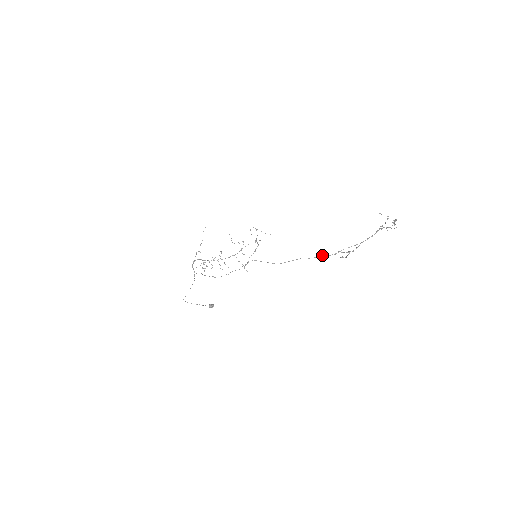
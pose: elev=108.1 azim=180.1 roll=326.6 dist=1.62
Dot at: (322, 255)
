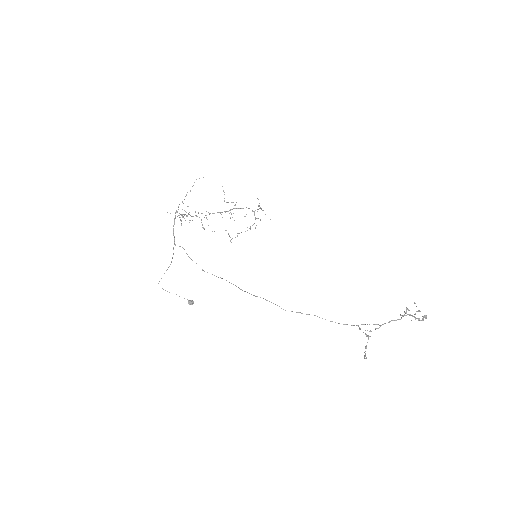
Dot at: occluded
